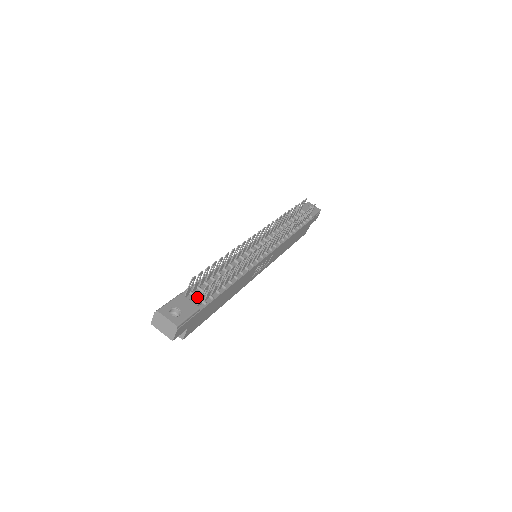
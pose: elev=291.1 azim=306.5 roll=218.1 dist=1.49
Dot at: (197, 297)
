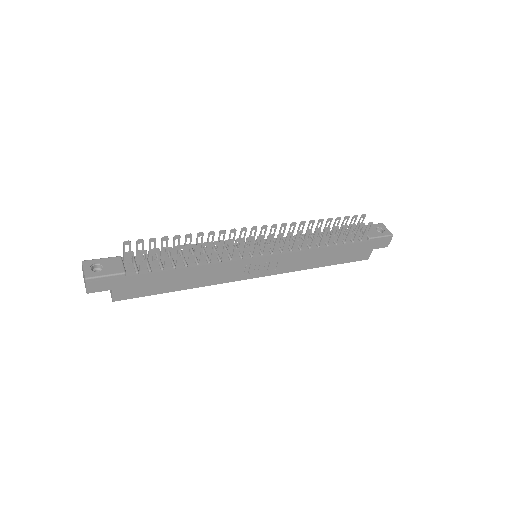
Dot at: (134, 264)
